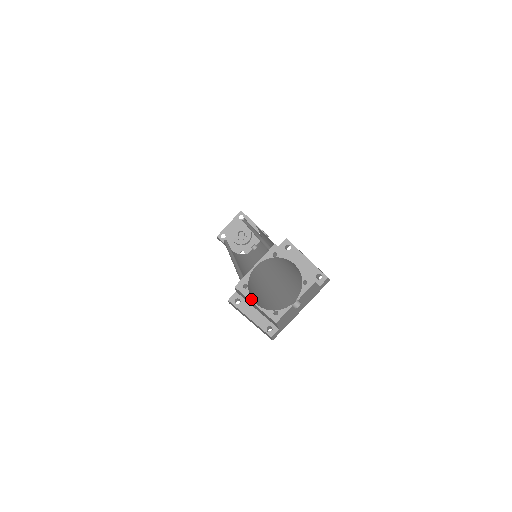
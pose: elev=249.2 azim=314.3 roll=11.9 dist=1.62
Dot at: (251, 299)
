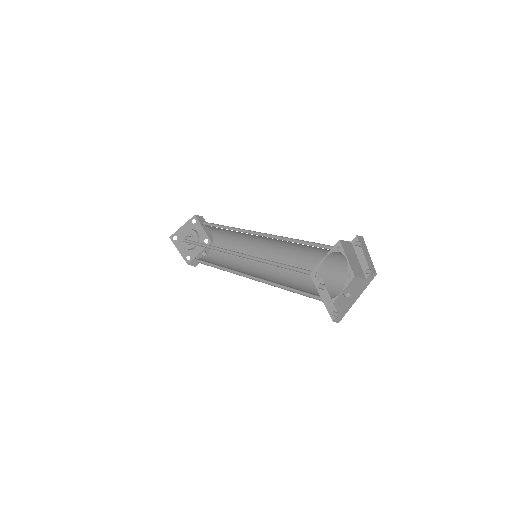
Dot at: occluded
